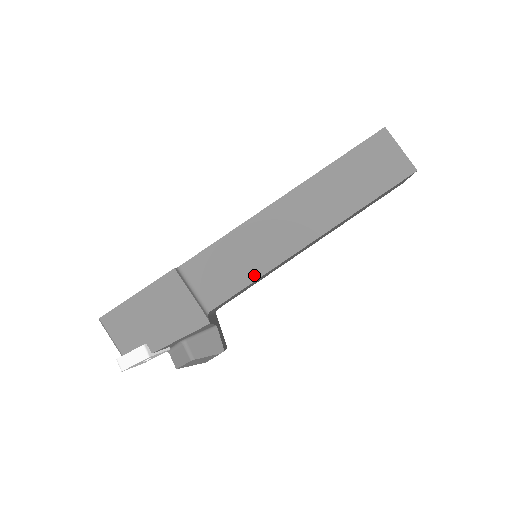
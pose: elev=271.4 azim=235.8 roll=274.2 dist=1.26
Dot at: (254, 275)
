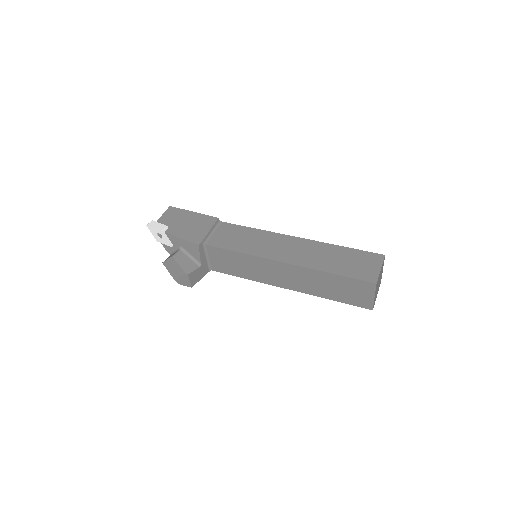
Dot at: (242, 250)
